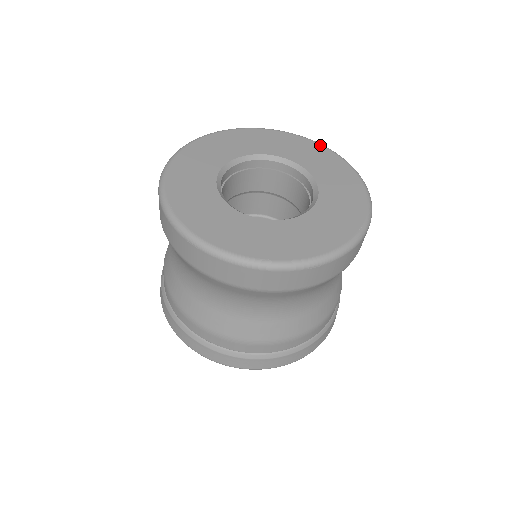
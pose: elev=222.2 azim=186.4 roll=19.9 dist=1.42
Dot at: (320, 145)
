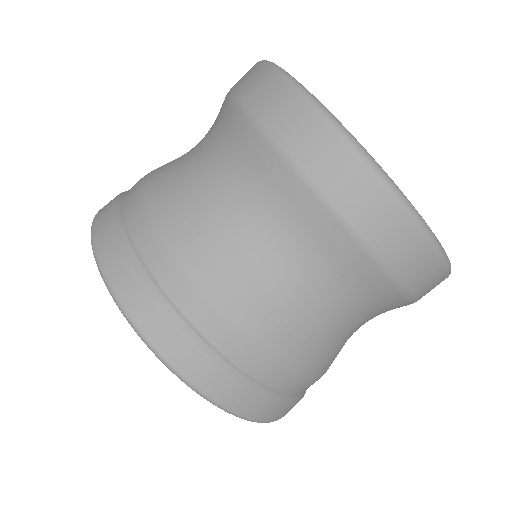
Dot at: occluded
